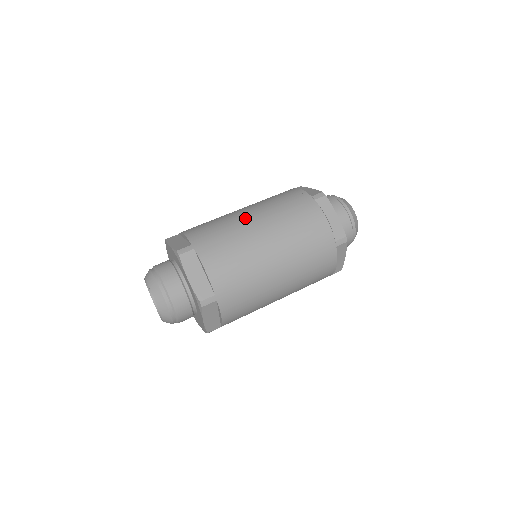
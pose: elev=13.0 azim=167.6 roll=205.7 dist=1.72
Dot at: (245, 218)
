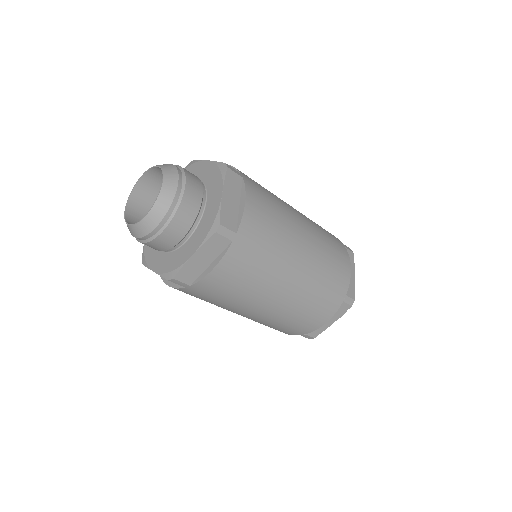
Dot at: (289, 205)
